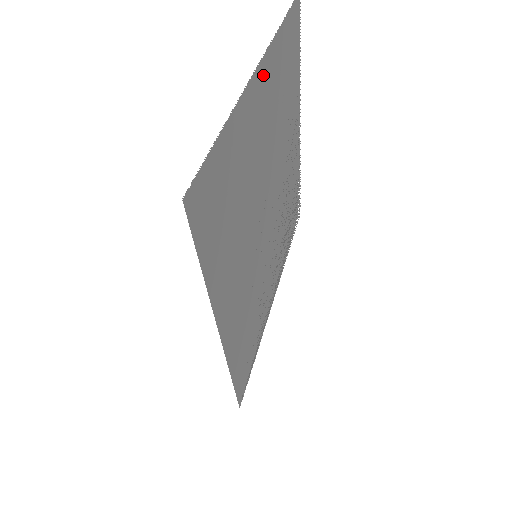
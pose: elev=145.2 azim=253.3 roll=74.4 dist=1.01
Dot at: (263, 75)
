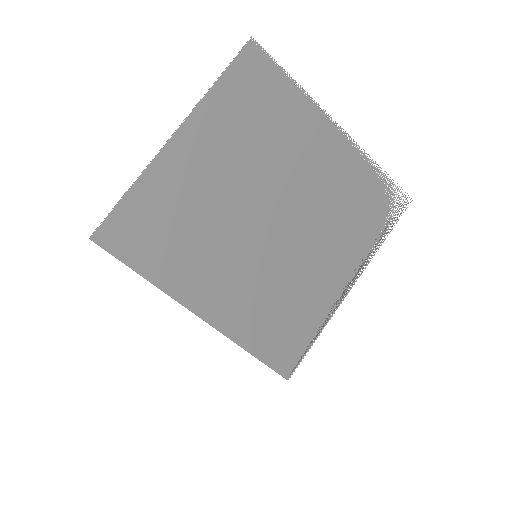
Dot at: (186, 135)
